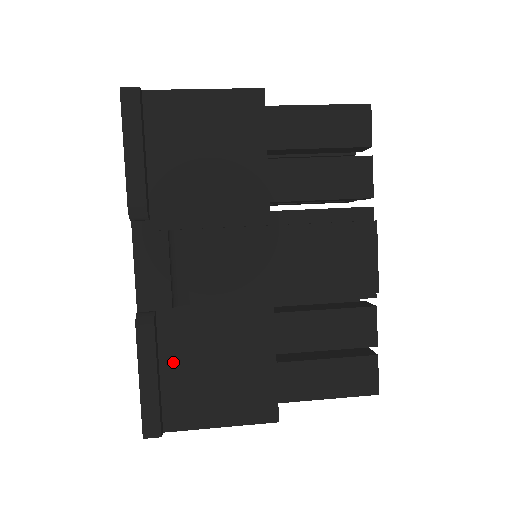
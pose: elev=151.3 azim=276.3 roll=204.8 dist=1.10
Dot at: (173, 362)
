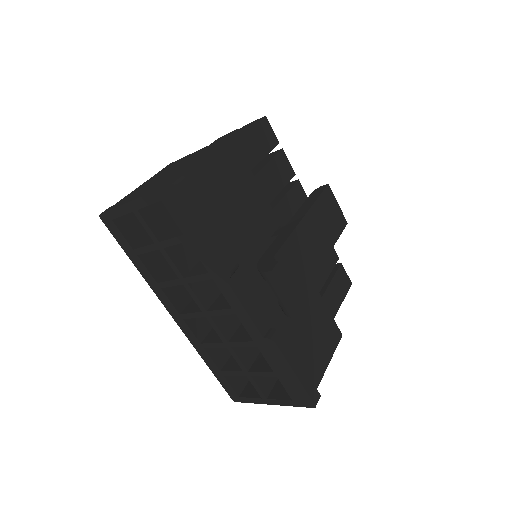
Dot at: (294, 350)
